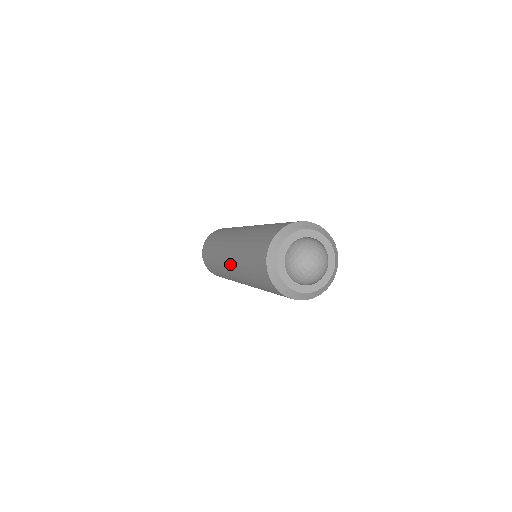
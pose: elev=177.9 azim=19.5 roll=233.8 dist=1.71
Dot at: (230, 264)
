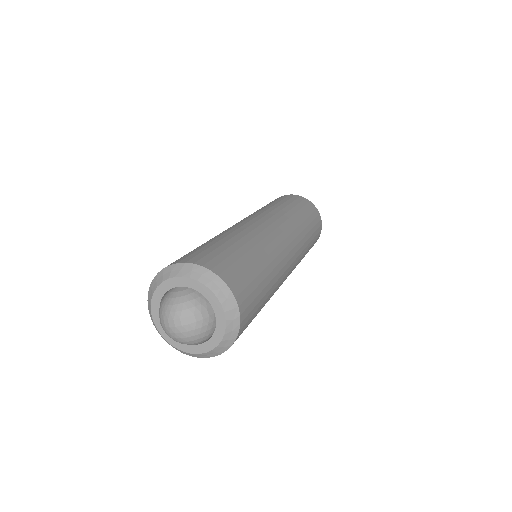
Dot at: occluded
